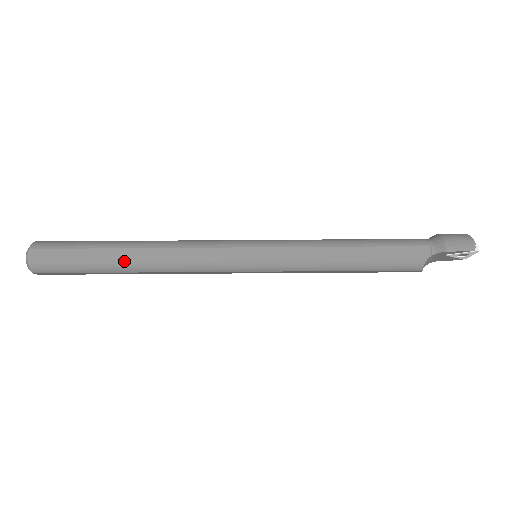
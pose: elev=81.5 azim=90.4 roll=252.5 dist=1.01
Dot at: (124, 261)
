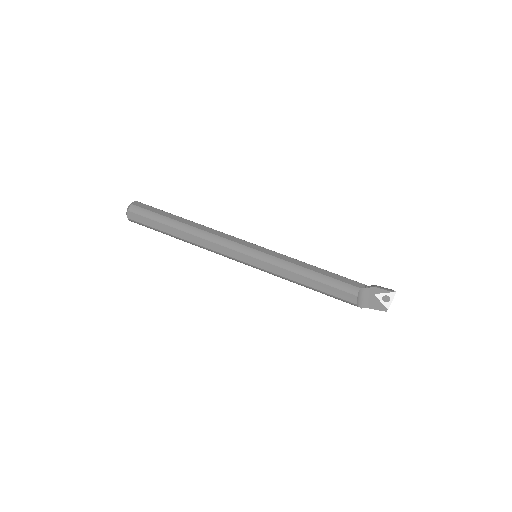
Dot at: (182, 222)
